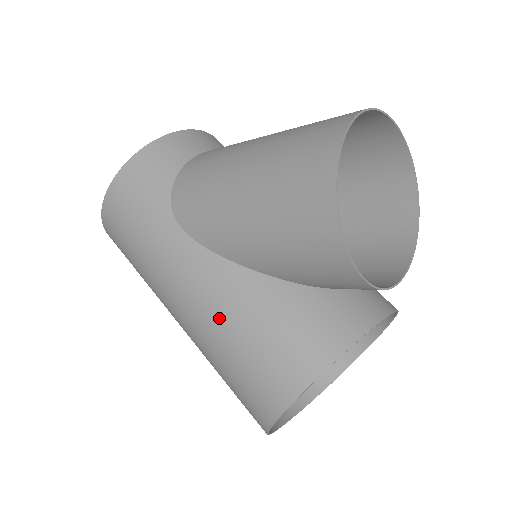
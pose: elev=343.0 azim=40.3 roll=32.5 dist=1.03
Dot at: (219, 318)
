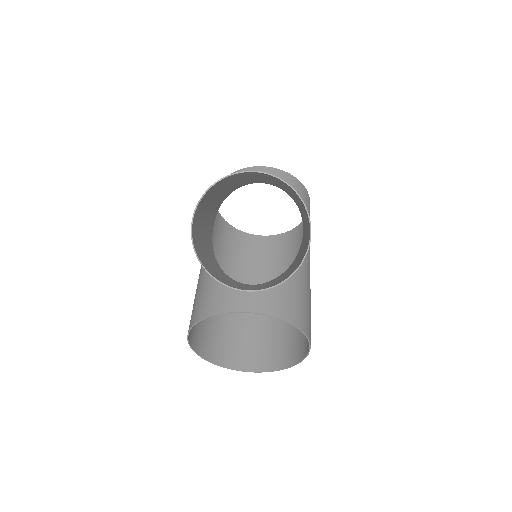
Dot at: (198, 279)
